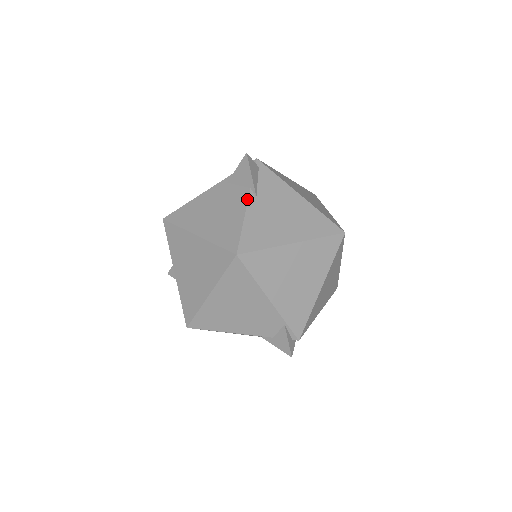
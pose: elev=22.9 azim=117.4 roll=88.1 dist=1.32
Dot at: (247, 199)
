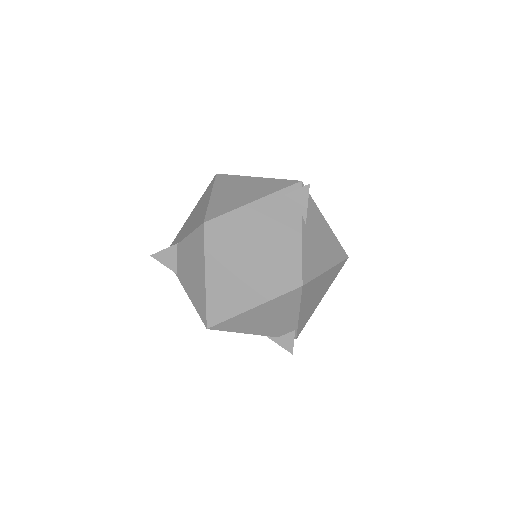
Dot at: (301, 227)
